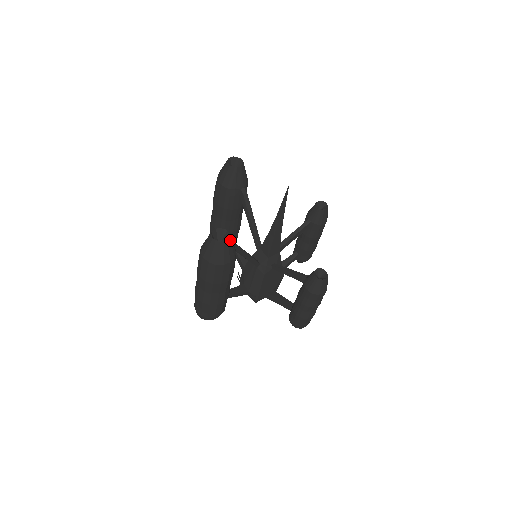
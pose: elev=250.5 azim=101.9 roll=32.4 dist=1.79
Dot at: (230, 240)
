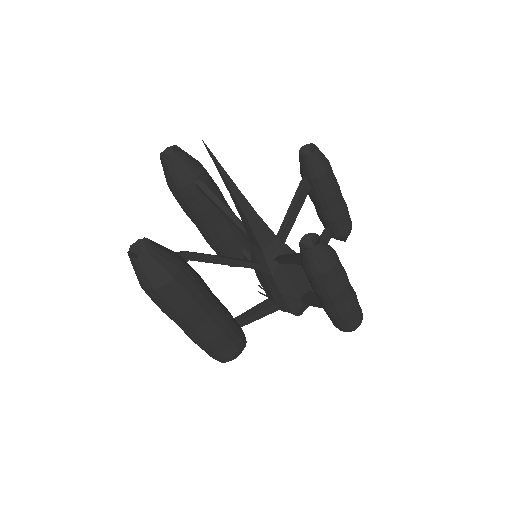
Dot at: (153, 249)
